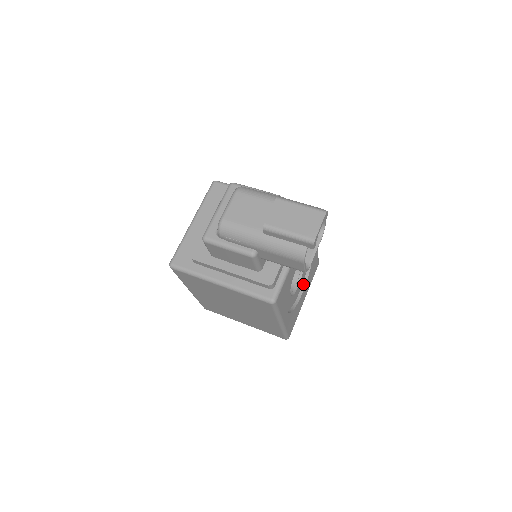
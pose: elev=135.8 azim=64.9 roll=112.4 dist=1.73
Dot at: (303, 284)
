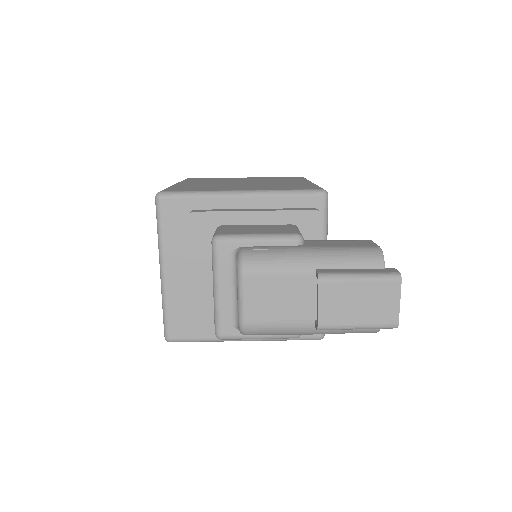
Dot at: occluded
